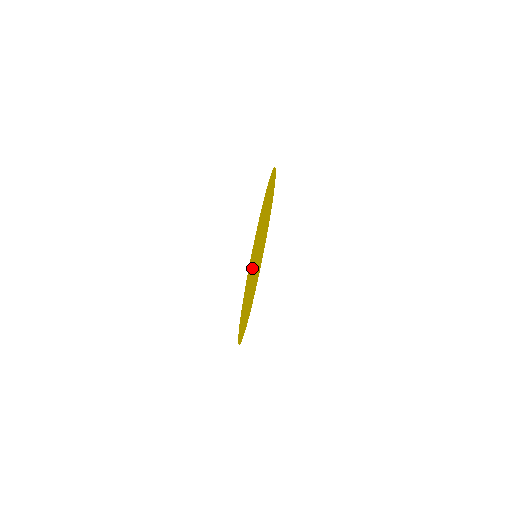
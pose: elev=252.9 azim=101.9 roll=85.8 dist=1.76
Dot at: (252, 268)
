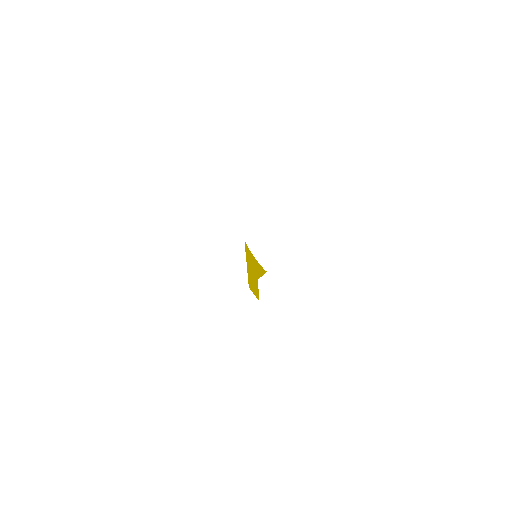
Dot at: occluded
